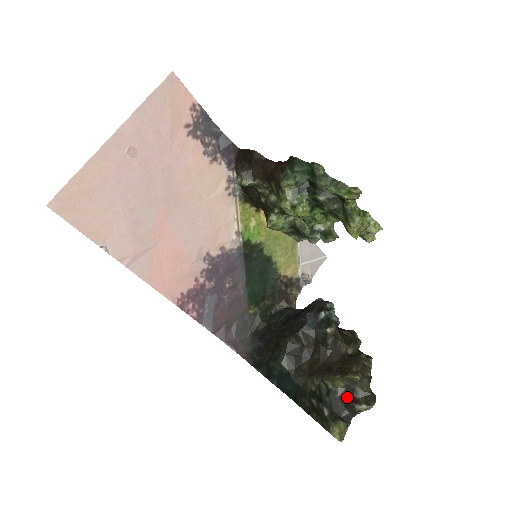
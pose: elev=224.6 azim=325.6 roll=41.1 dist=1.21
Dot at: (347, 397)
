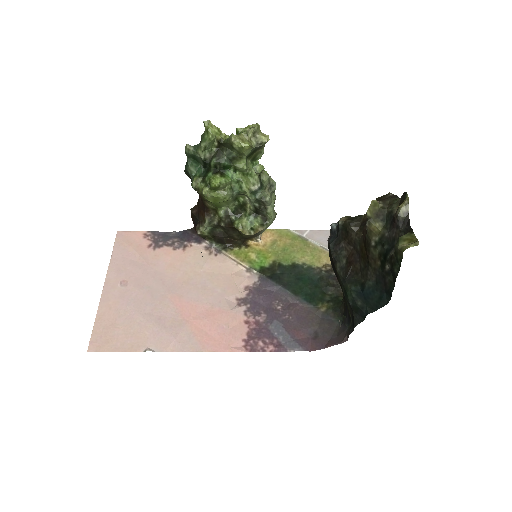
Dot at: (391, 224)
